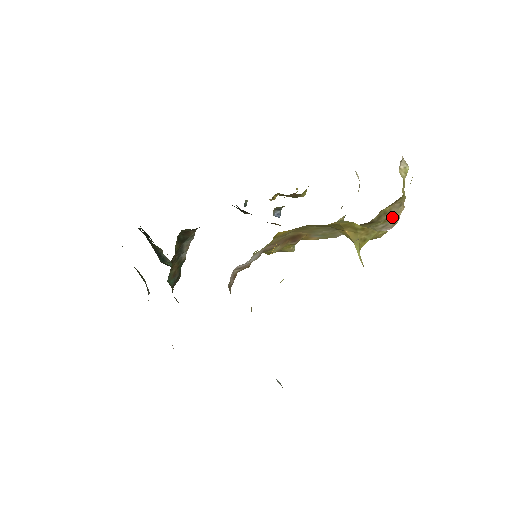
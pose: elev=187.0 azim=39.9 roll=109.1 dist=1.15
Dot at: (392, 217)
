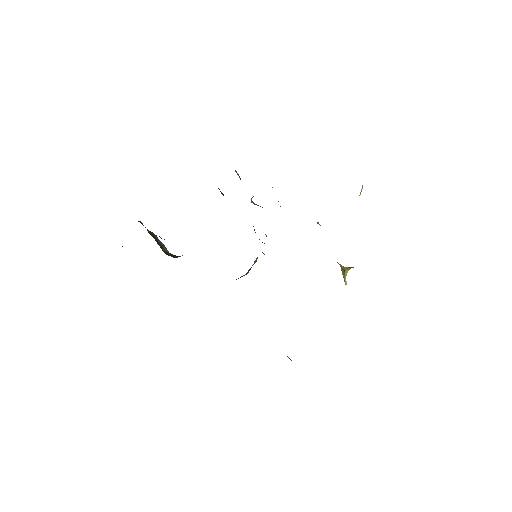
Dot at: occluded
